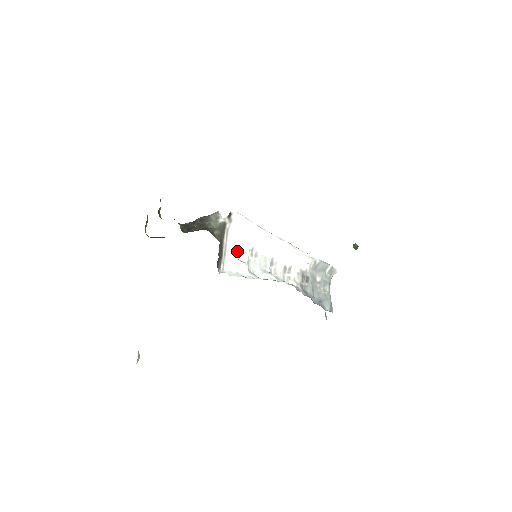
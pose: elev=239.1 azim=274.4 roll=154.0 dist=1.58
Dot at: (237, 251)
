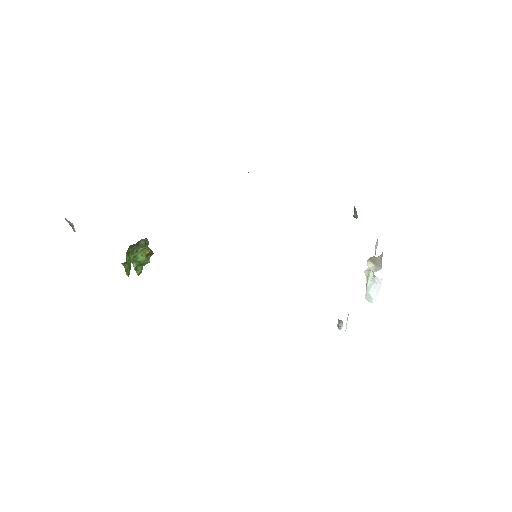
Dot at: occluded
